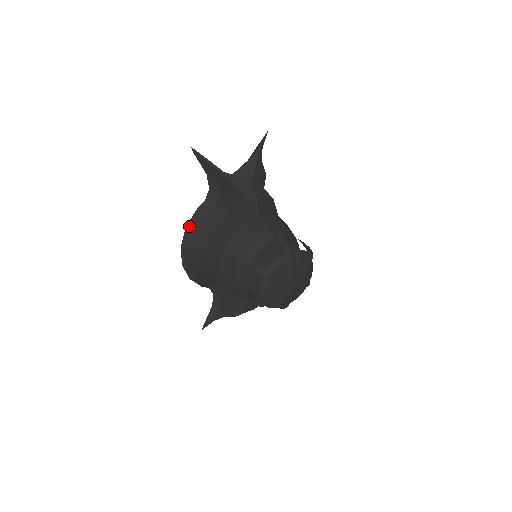
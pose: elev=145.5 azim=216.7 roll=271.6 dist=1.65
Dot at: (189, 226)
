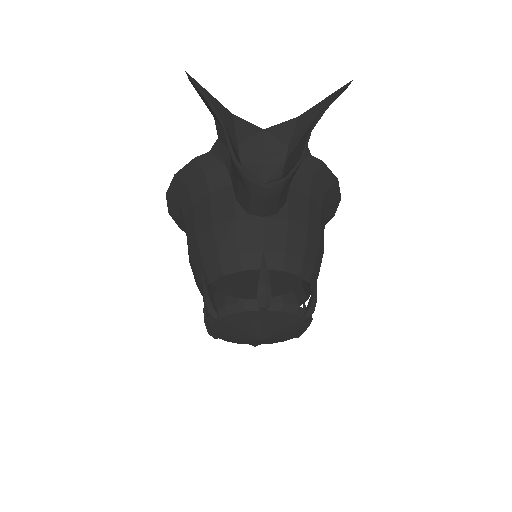
Dot at: (179, 175)
